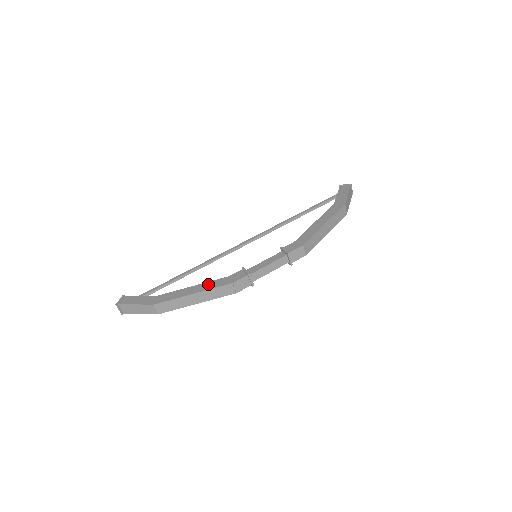
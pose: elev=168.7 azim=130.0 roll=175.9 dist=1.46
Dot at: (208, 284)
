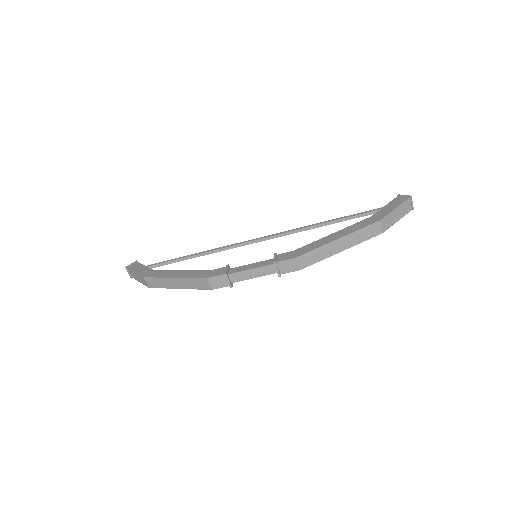
Dot at: (191, 272)
